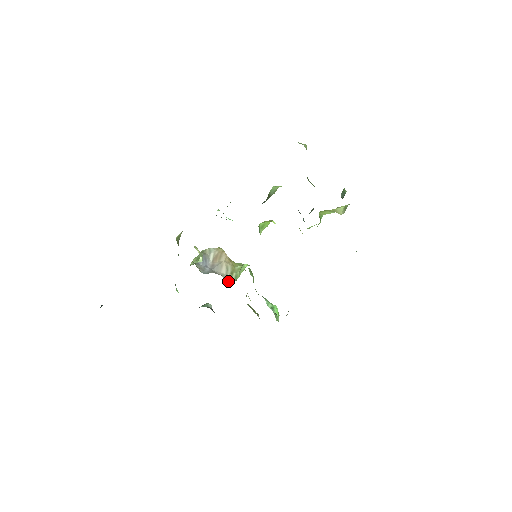
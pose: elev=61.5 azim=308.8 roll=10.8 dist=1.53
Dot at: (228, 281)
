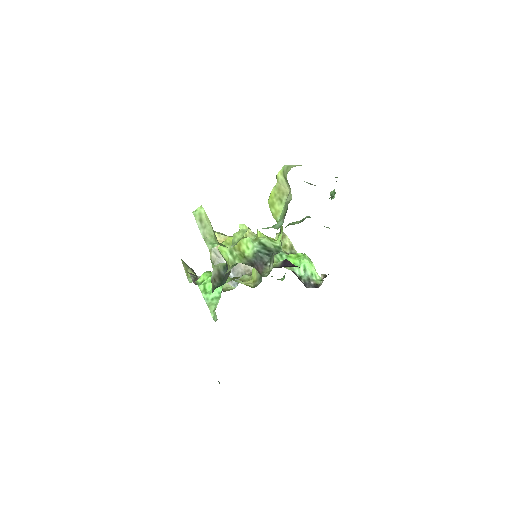
Dot at: occluded
